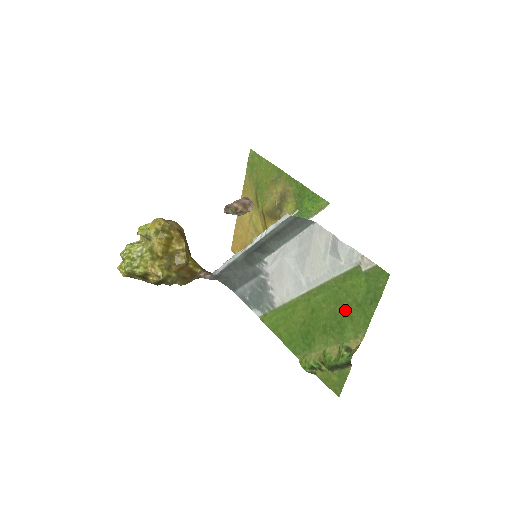
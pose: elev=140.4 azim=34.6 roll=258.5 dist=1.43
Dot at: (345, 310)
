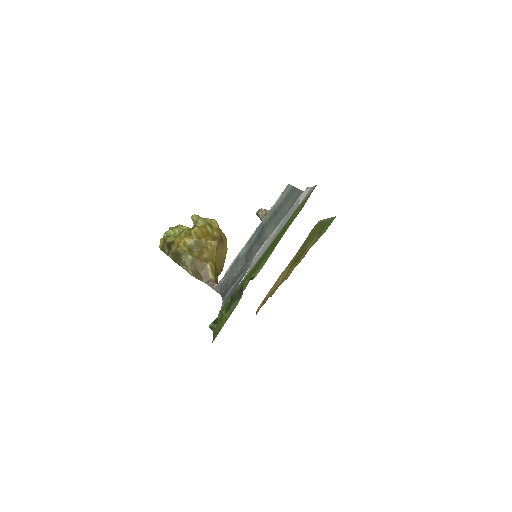
Dot at: occluded
